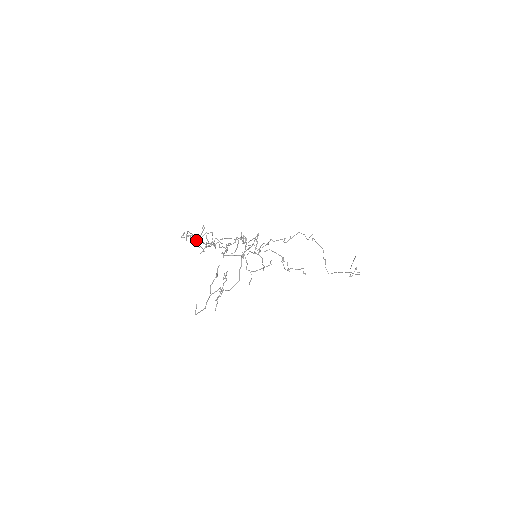
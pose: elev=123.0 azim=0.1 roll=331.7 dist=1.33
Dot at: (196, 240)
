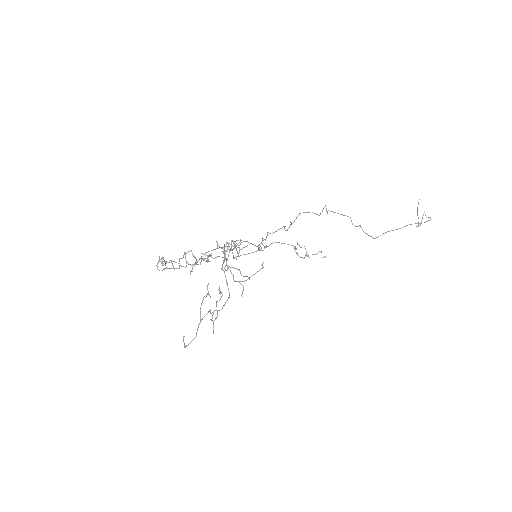
Dot at: occluded
